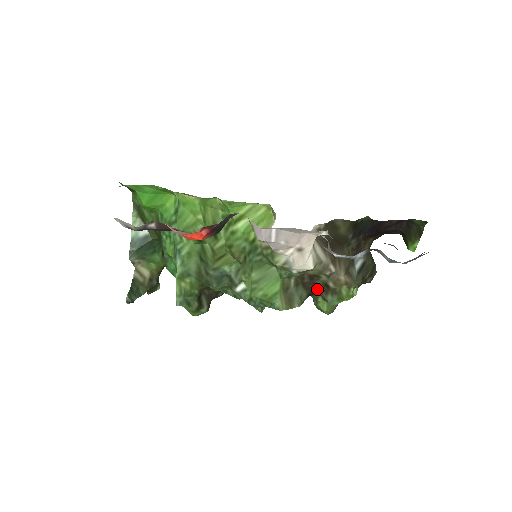
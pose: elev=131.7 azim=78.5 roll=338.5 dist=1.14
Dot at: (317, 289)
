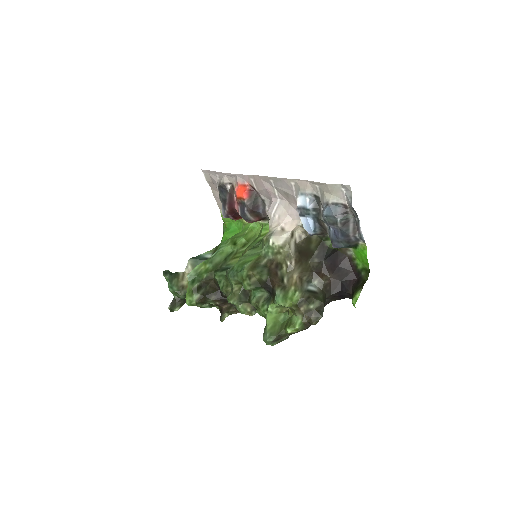
Dot at: (275, 278)
